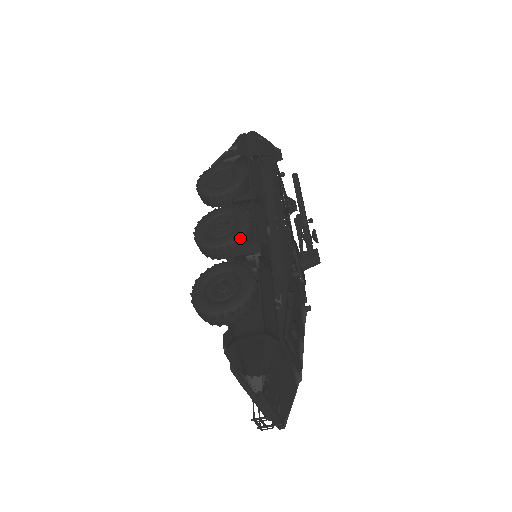
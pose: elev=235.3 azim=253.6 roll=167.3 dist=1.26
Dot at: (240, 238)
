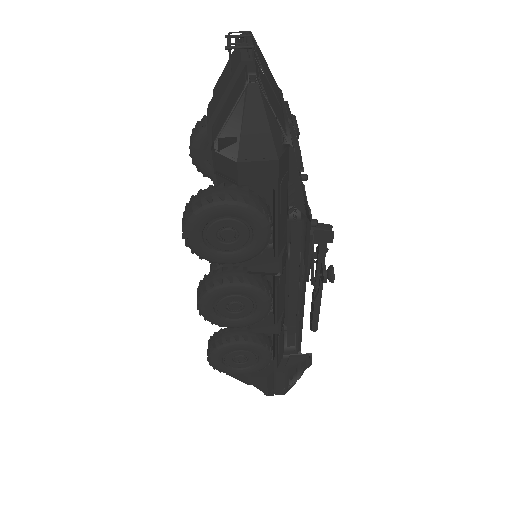
Dot at: occluded
